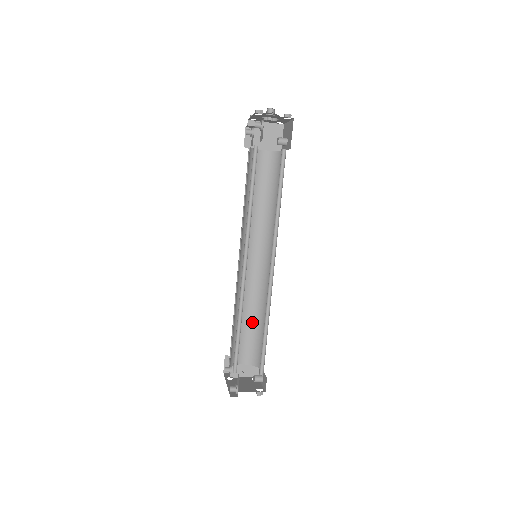
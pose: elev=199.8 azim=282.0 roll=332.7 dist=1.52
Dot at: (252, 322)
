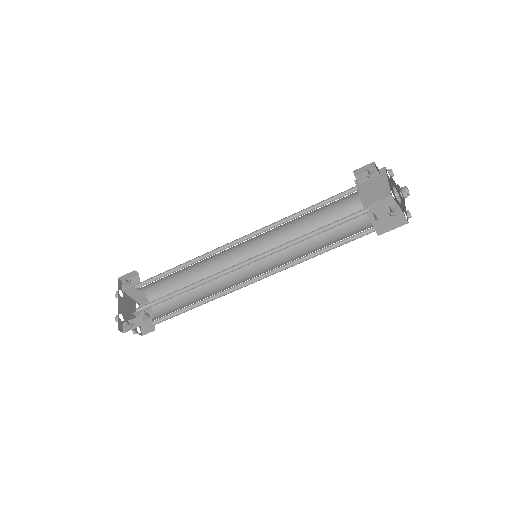
Dot at: (187, 276)
